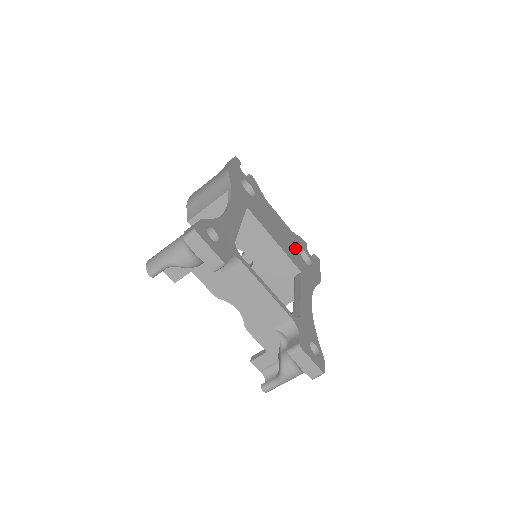
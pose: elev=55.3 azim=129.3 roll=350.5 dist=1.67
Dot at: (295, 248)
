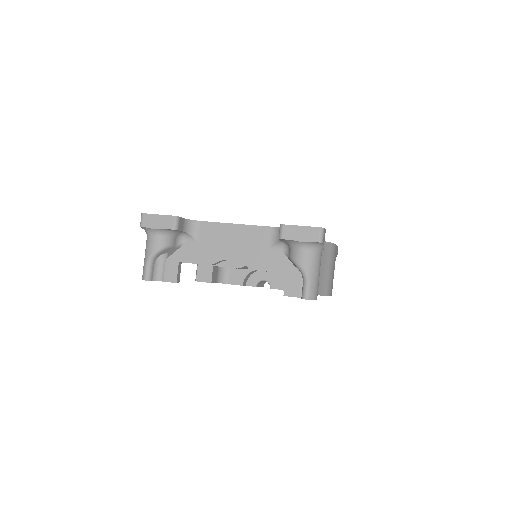
Dot at: occluded
